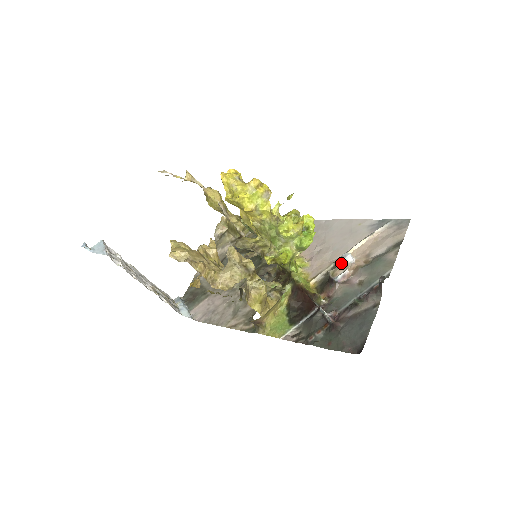
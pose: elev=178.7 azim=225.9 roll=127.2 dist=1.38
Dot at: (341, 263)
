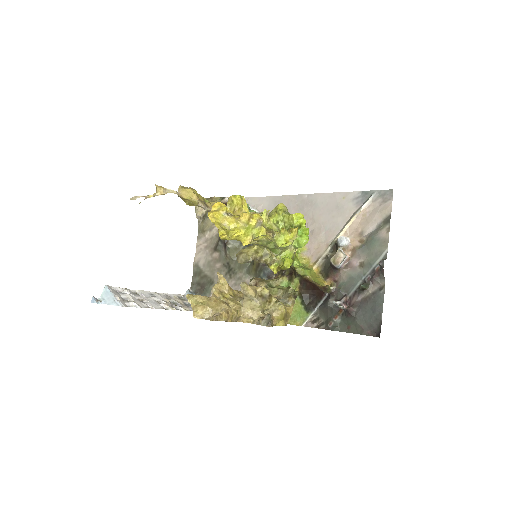
Dot at: (339, 249)
